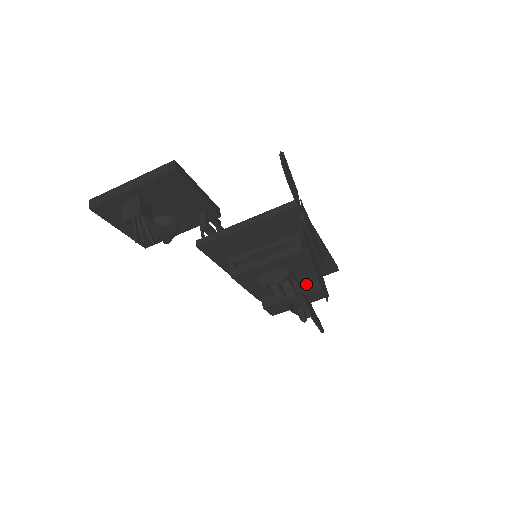
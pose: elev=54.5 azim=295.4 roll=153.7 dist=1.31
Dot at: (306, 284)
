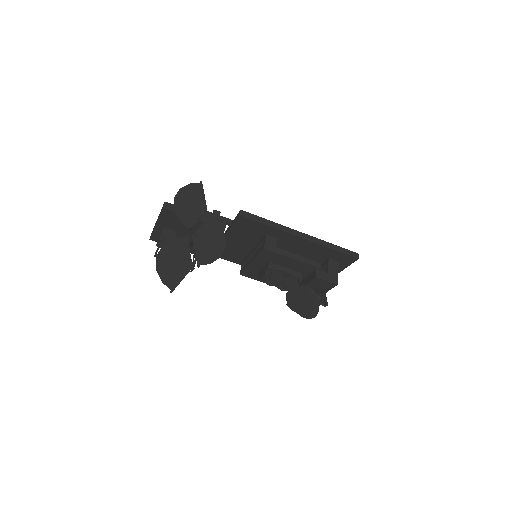
Dot at: (310, 275)
